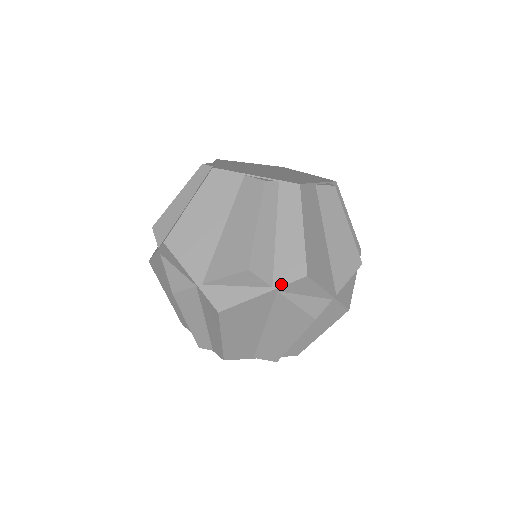
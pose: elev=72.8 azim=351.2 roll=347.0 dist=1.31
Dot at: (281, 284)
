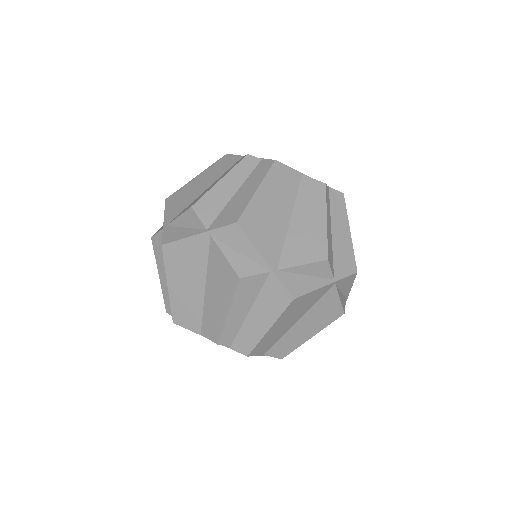
Dot at: (214, 228)
